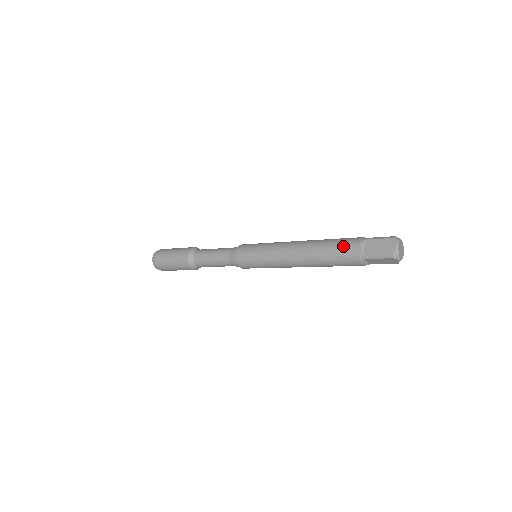
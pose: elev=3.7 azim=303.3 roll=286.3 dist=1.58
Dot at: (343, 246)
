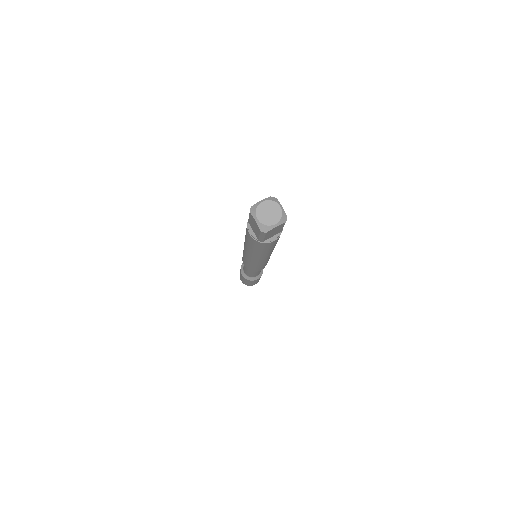
Dot at: occluded
